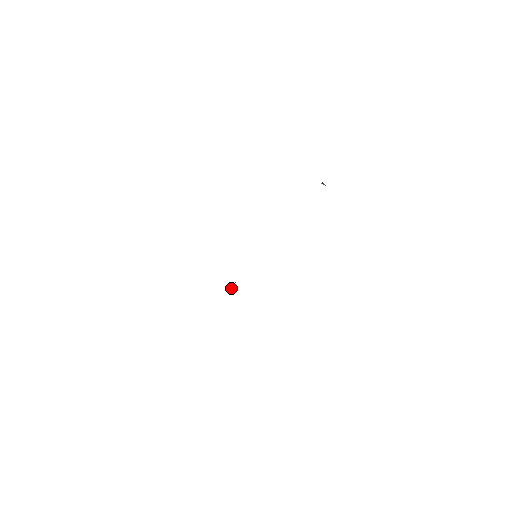
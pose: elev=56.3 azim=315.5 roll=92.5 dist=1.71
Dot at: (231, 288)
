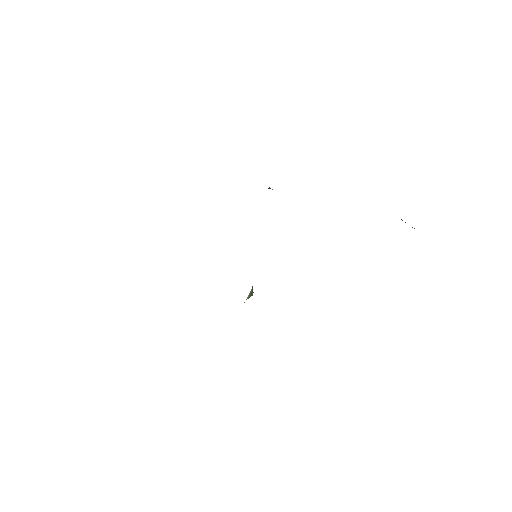
Dot at: (251, 293)
